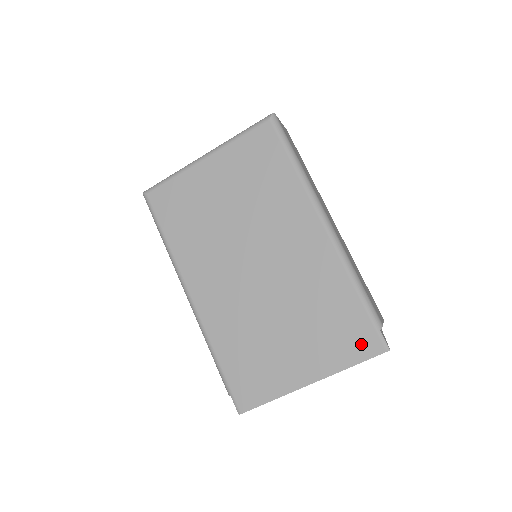
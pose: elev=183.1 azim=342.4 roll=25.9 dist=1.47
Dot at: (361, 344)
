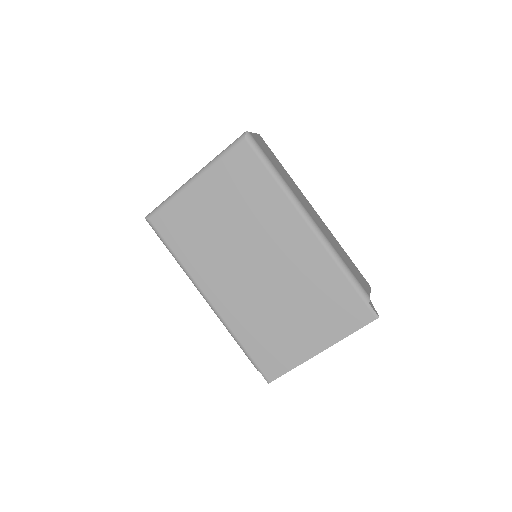
Dot at: (355, 316)
